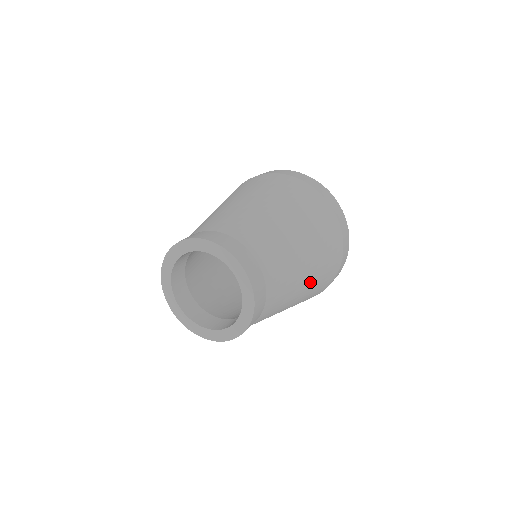
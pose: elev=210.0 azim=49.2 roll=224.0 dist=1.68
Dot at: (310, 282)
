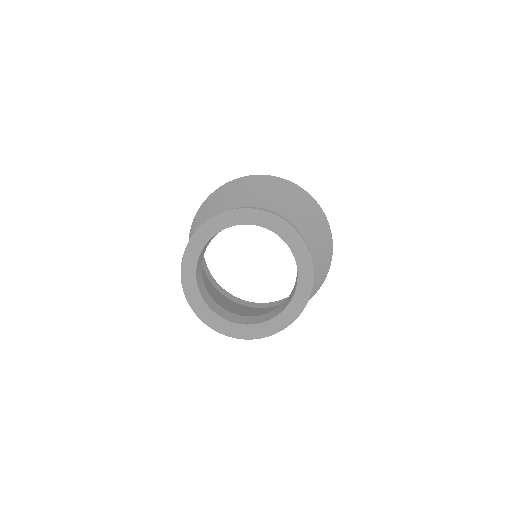
Dot at: (319, 228)
